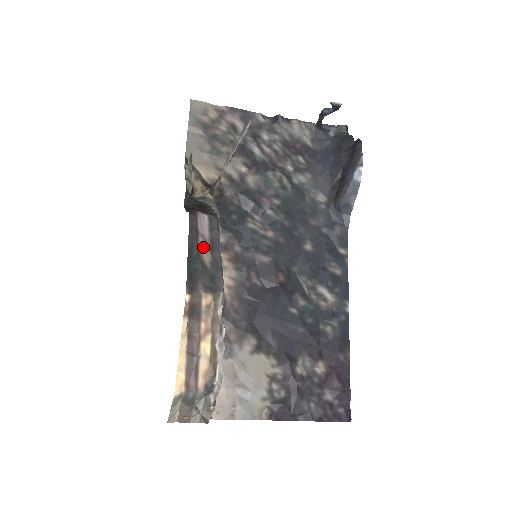
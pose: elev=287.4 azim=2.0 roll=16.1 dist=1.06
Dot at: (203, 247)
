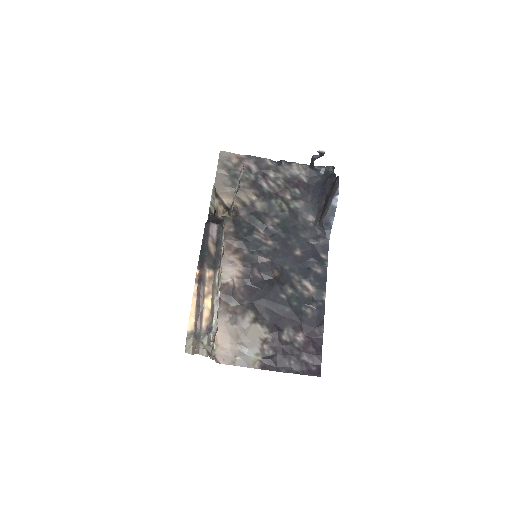
Dot at: (211, 243)
